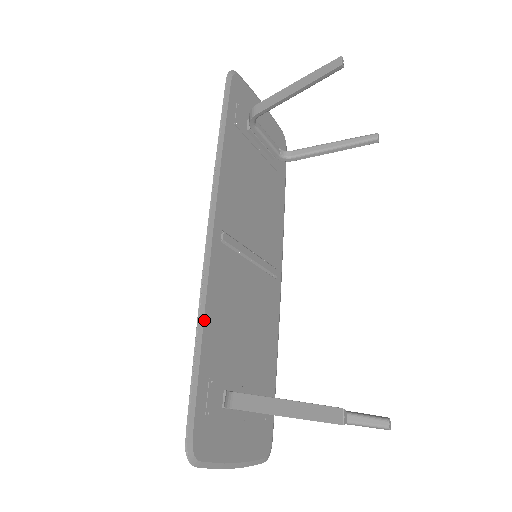
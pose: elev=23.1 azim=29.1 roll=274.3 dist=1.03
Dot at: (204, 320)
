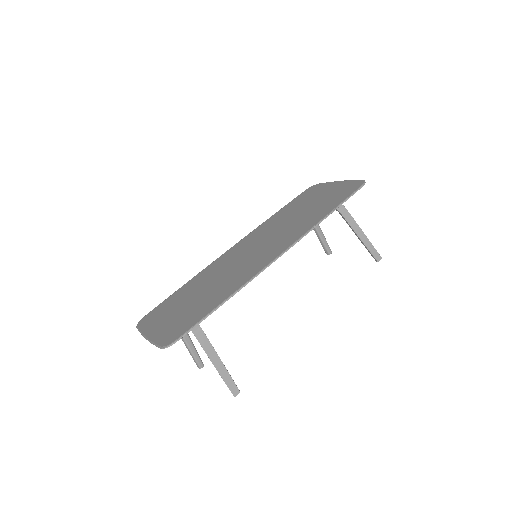
Dot at: occluded
